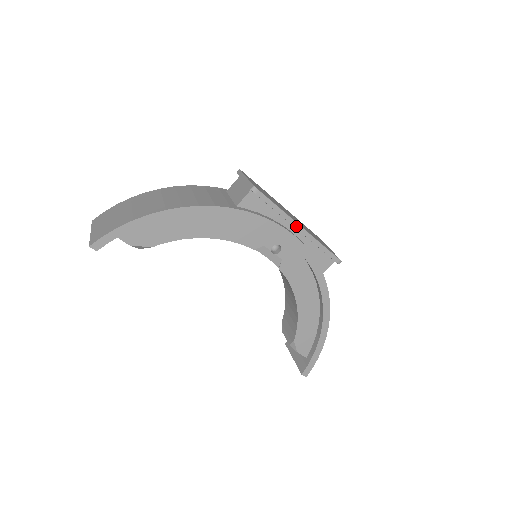
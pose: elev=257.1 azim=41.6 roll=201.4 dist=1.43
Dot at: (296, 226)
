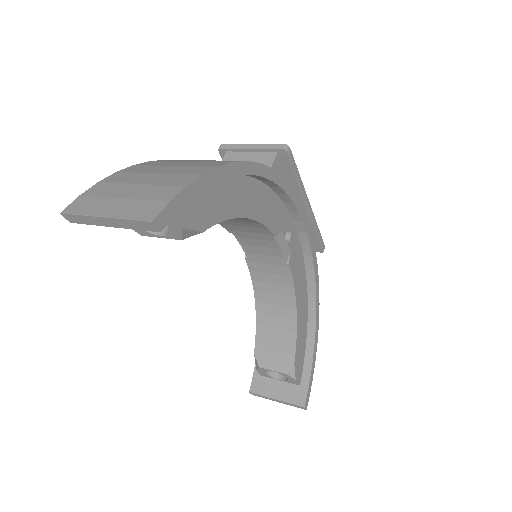
Dot at: (307, 202)
